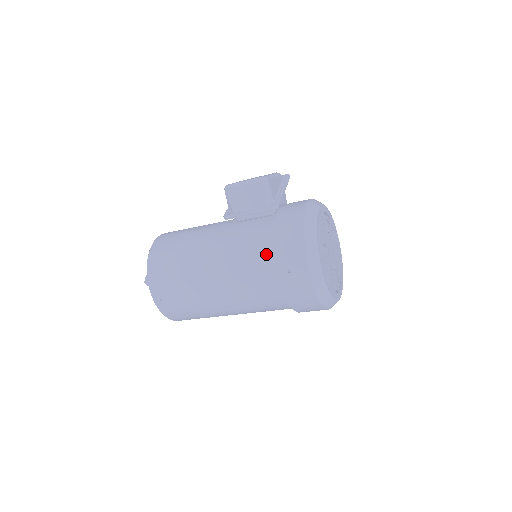
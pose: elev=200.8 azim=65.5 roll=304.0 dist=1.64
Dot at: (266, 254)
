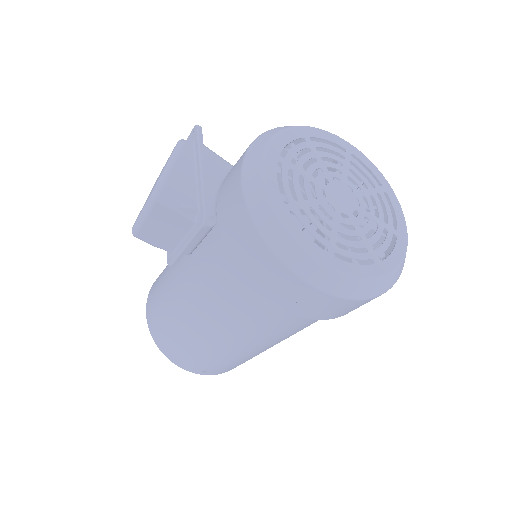
Dot at: (249, 290)
